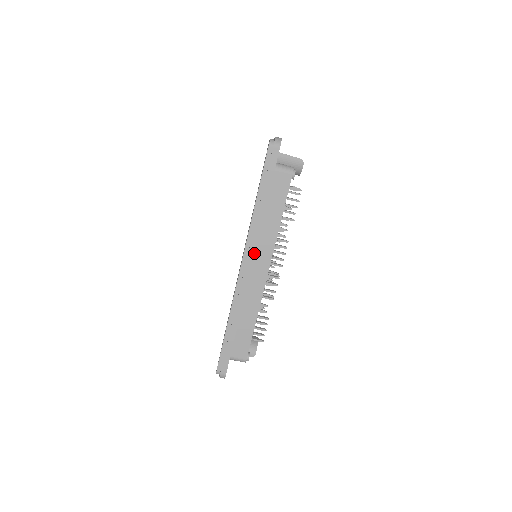
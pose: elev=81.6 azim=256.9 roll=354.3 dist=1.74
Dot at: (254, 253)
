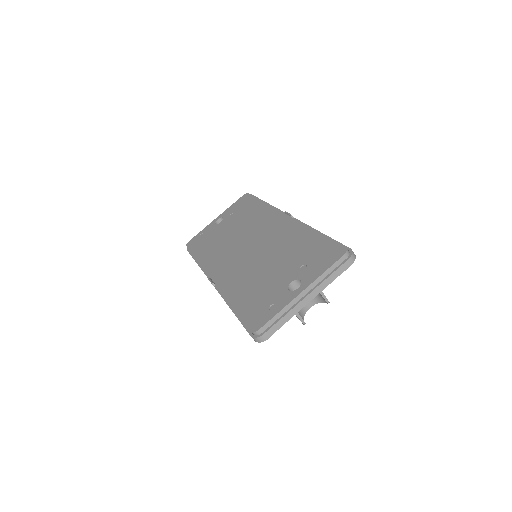
Dot at: occluded
